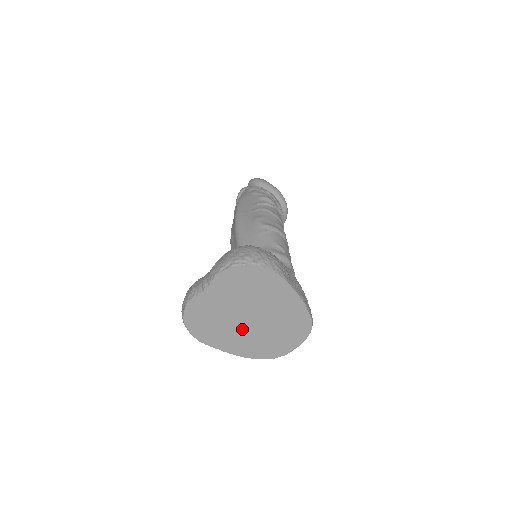
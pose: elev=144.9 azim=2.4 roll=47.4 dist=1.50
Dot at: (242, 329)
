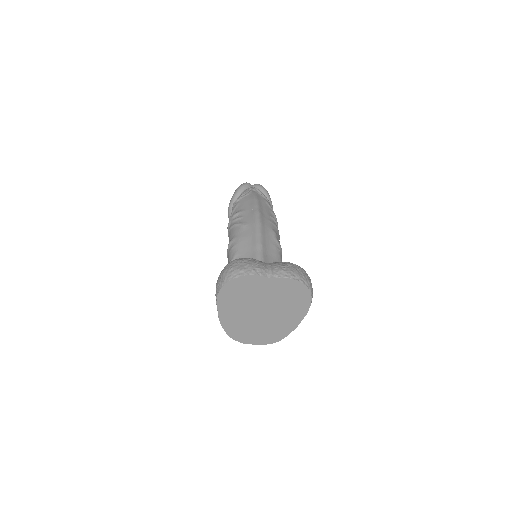
Dot at: (248, 312)
